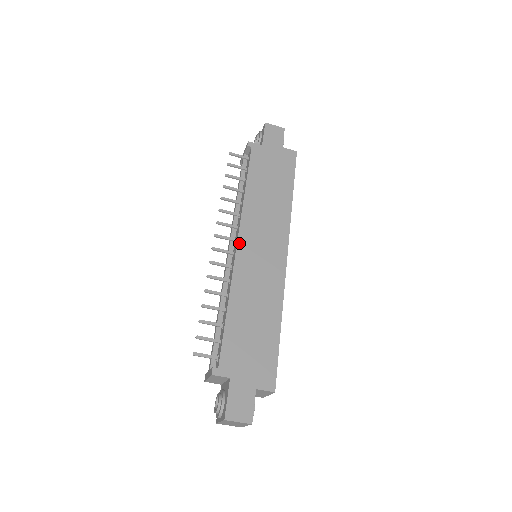
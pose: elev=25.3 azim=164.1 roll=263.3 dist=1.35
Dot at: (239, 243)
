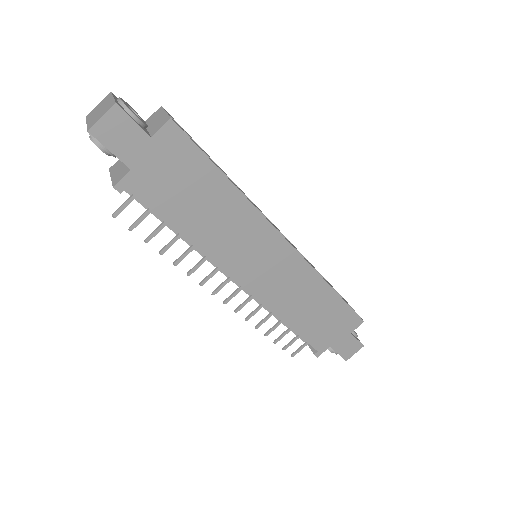
Dot at: (242, 284)
